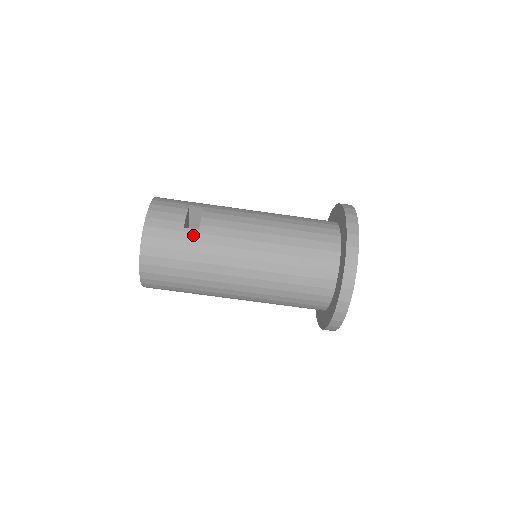
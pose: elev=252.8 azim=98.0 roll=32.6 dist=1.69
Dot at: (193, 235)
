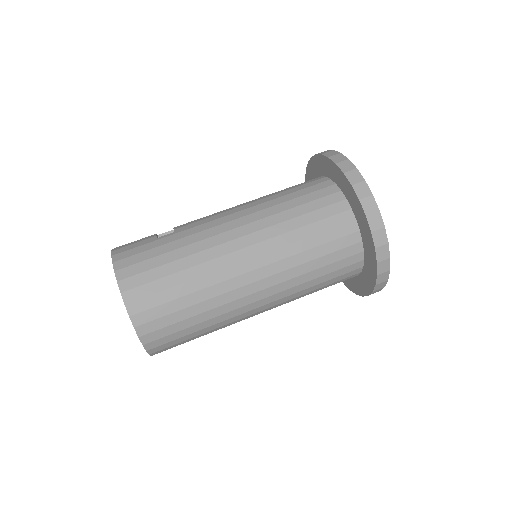
Dot at: (170, 237)
